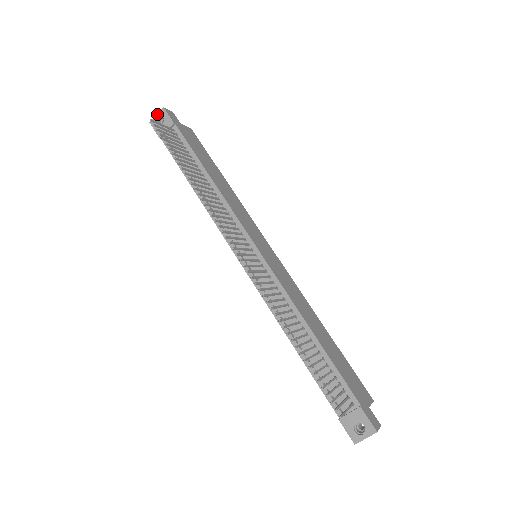
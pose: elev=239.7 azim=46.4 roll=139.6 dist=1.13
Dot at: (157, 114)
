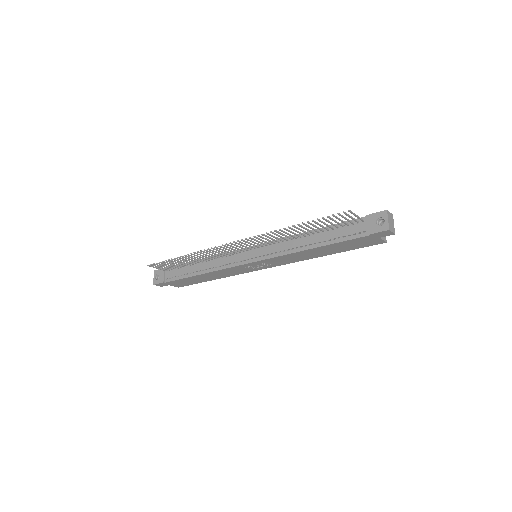
Dot at: (154, 277)
